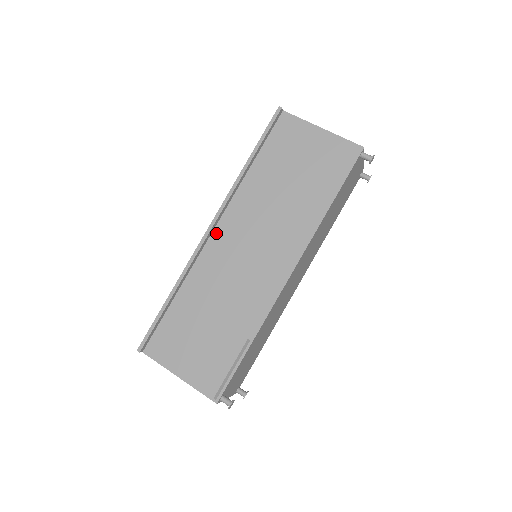
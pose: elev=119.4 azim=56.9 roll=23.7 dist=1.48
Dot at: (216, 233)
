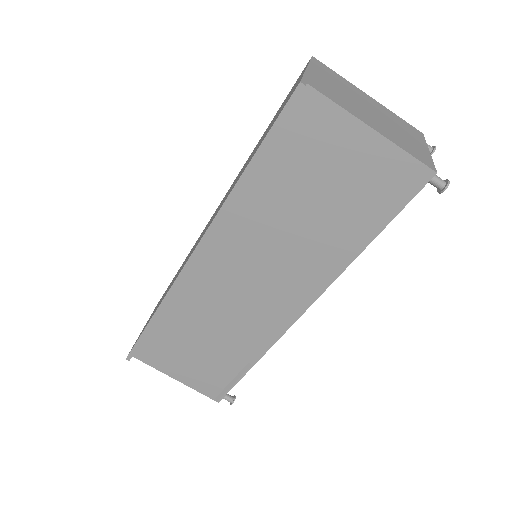
Dot at: (202, 257)
